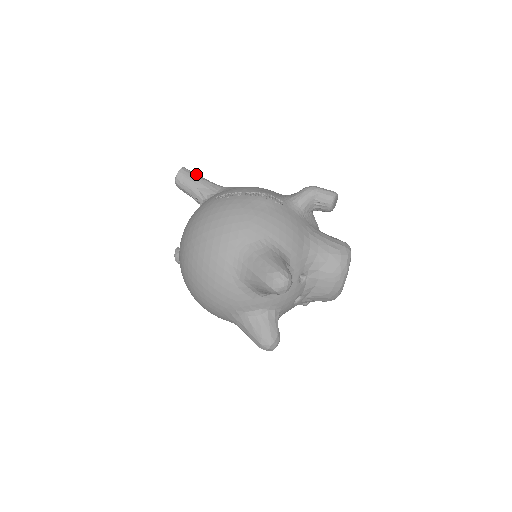
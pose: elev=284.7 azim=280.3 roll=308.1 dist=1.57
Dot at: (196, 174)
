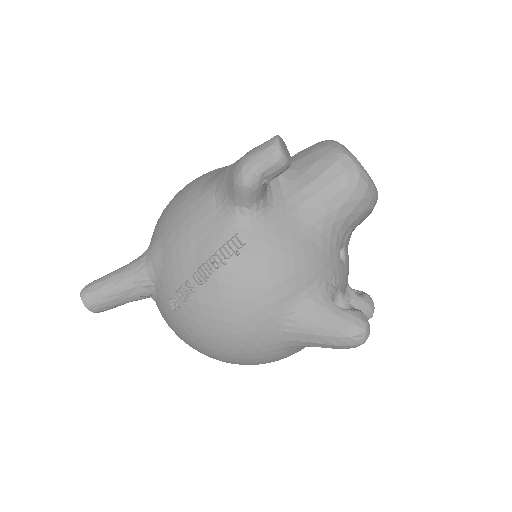
Dot at: (101, 285)
